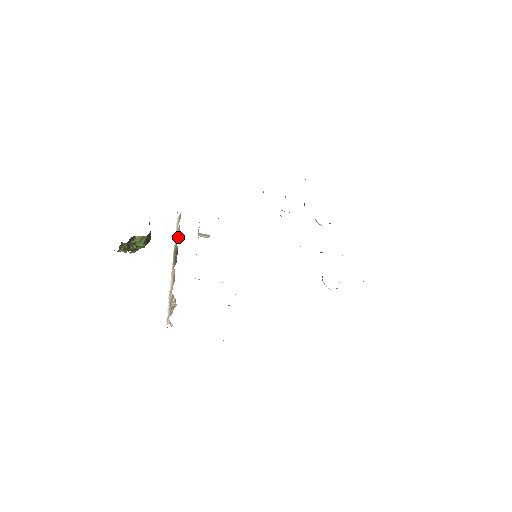
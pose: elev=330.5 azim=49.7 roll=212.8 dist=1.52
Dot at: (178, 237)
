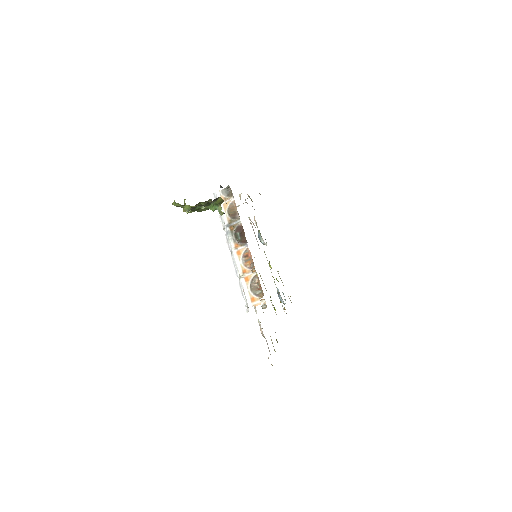
Dot at: (233, 214)
